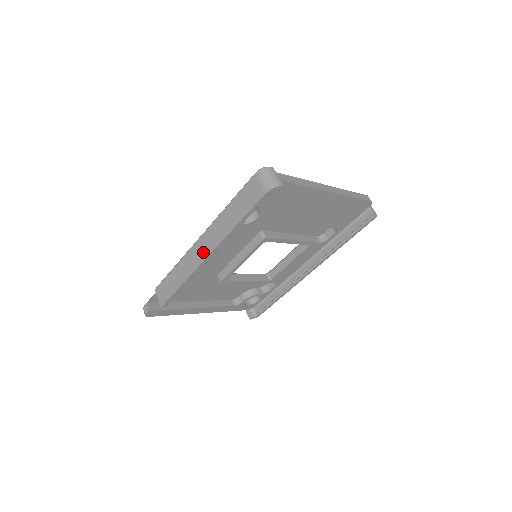
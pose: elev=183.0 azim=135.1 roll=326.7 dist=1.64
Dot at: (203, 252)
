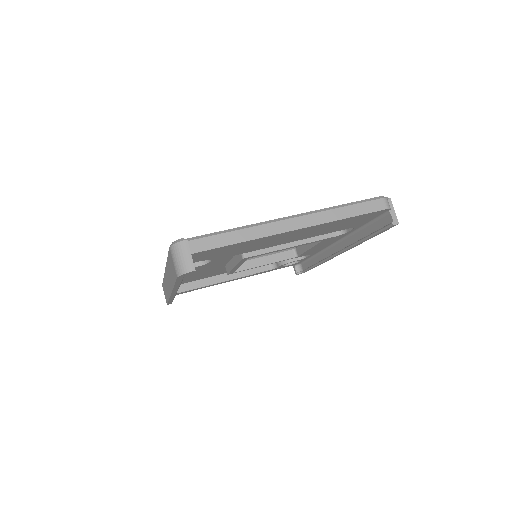
Dot at: occluded
